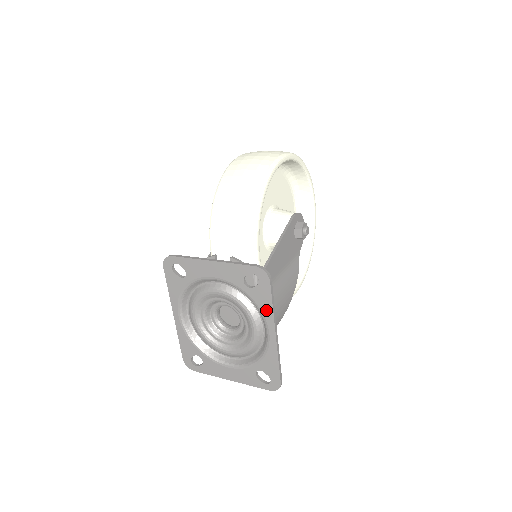
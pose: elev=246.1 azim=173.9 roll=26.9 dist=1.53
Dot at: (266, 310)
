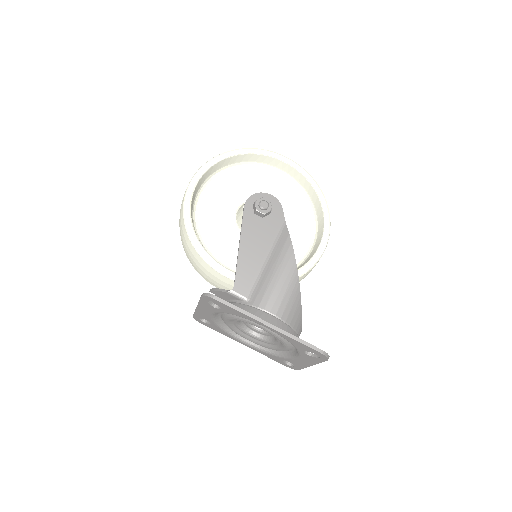
Dot at: (242, 316)
